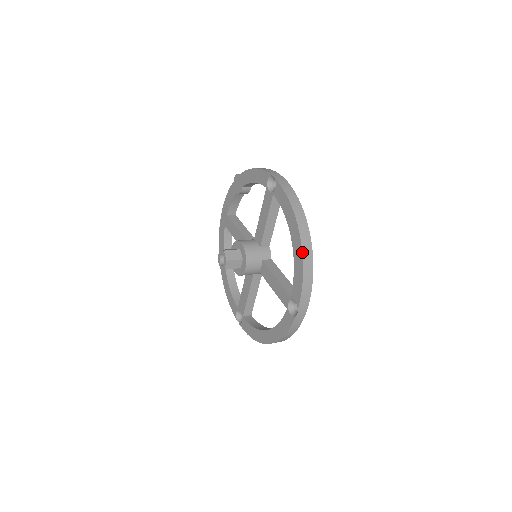
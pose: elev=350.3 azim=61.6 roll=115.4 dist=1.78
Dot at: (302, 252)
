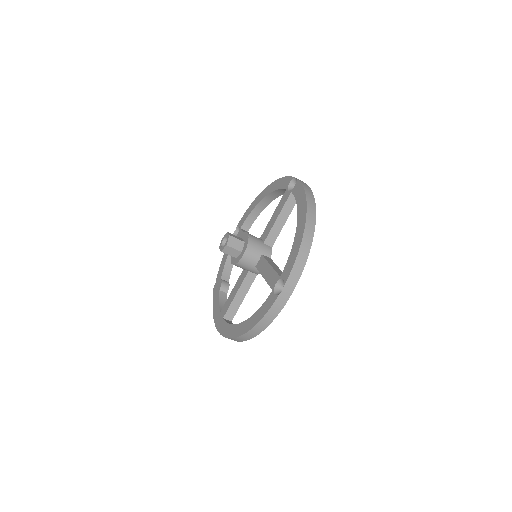
Dot at: (271, 183)
